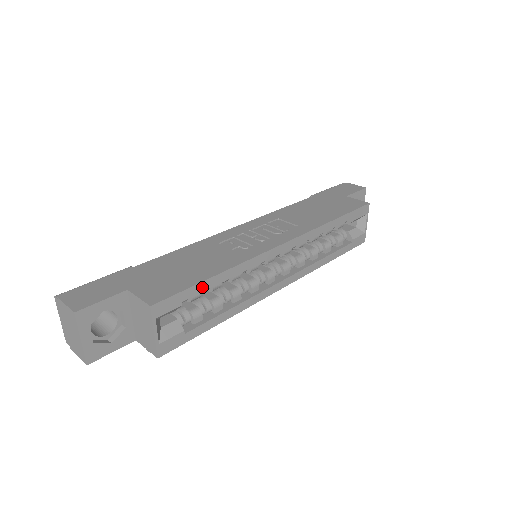
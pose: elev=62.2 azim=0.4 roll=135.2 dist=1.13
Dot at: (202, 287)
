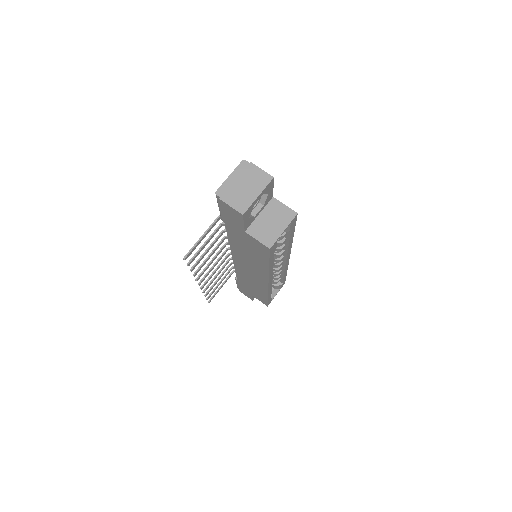
Dot at: (292, 233)
